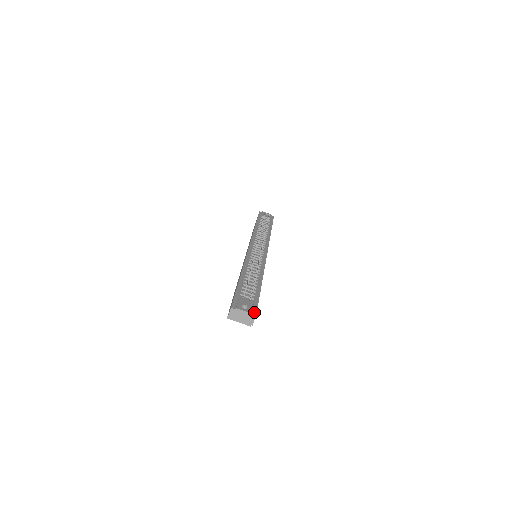
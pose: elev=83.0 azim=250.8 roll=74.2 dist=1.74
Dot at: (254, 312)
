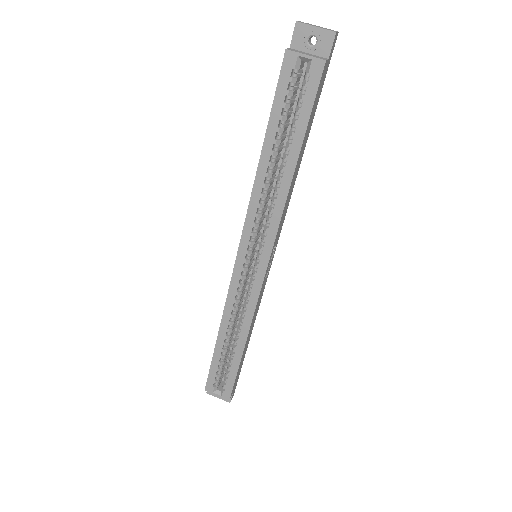
Dot at: occluded
